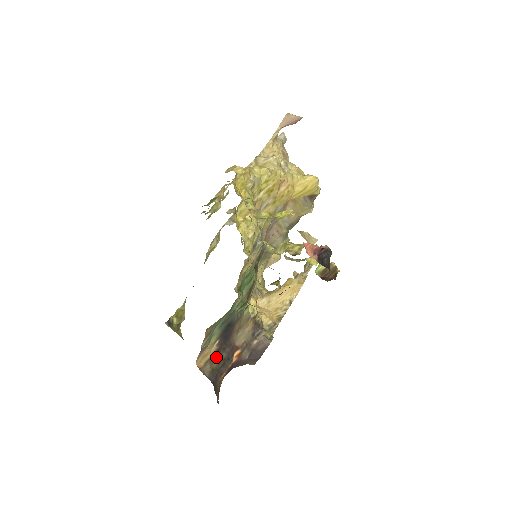
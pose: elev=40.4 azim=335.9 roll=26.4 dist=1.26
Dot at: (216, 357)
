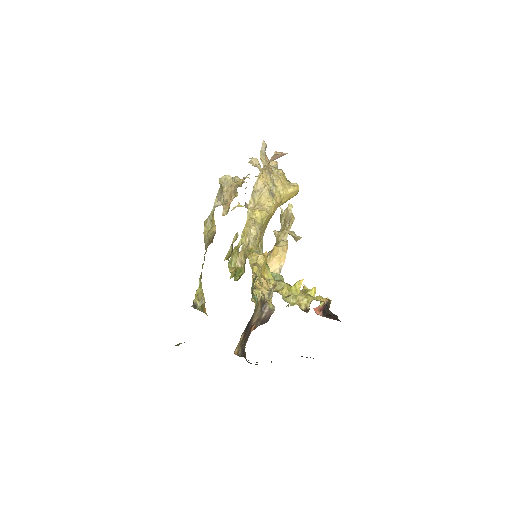
Dot at: (243, 340)
